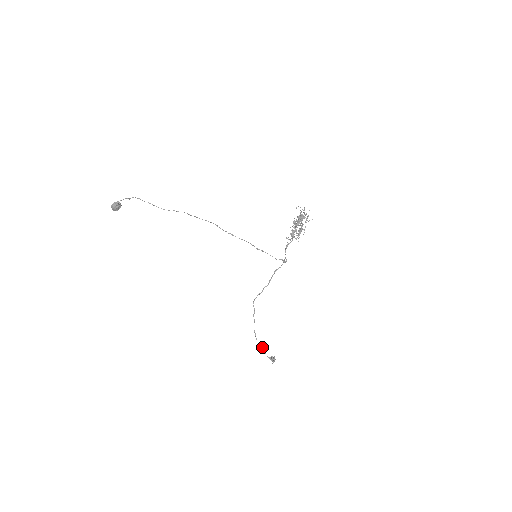
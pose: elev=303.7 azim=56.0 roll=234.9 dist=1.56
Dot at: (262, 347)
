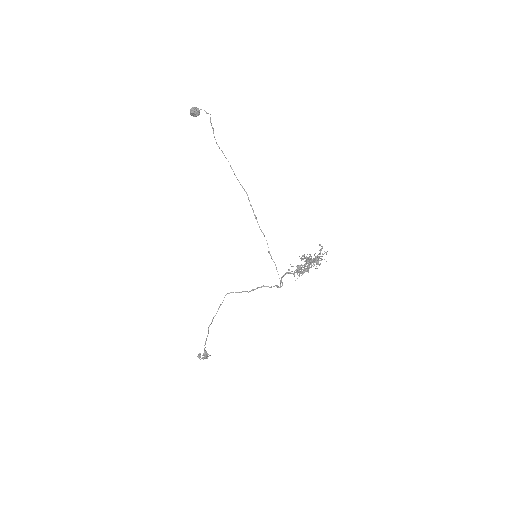
Dot at: occluded
